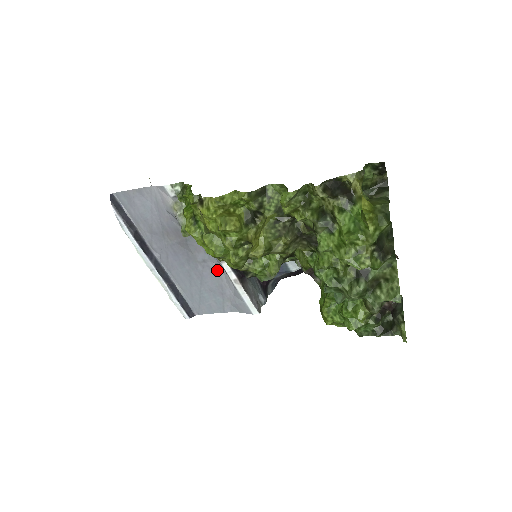
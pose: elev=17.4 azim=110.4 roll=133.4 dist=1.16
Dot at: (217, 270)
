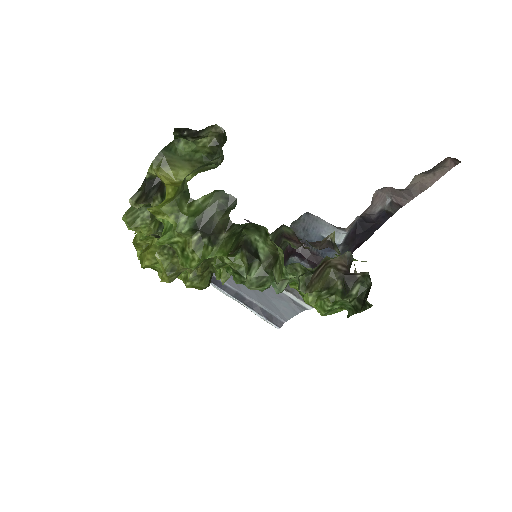
Dot at: occluded
